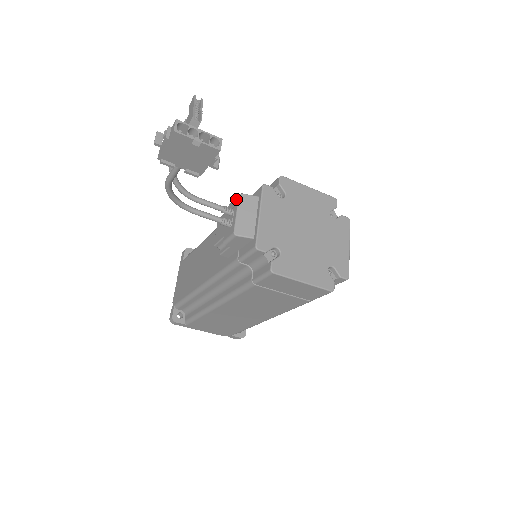
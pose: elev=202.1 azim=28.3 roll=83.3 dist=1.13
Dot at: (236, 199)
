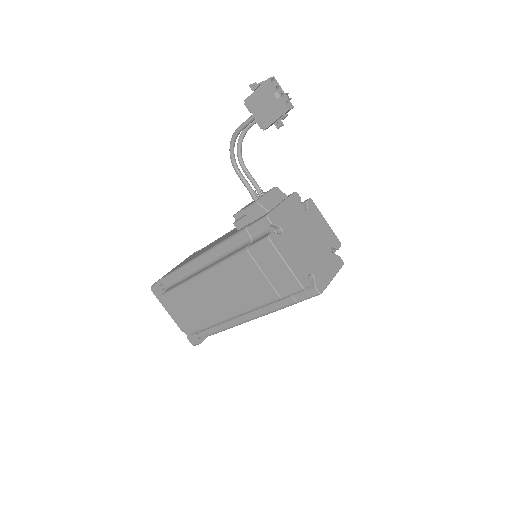
Dot at: (271, 189)
